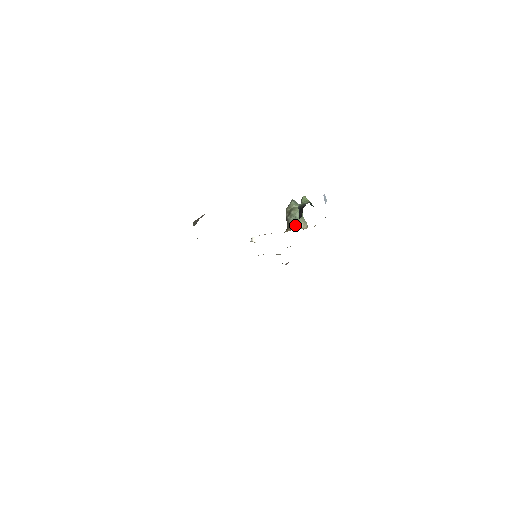
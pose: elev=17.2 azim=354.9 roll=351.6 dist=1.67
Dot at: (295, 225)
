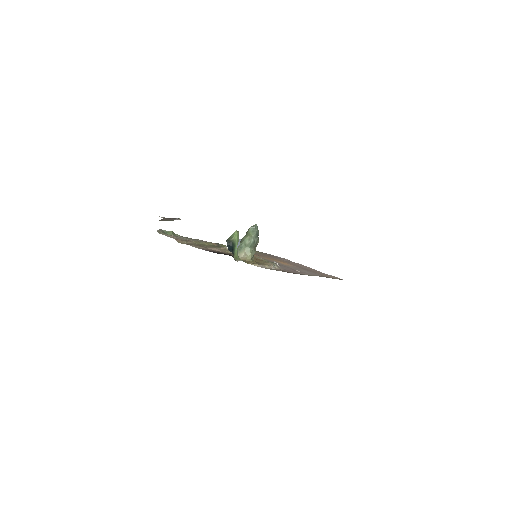
Dot at: occluded
